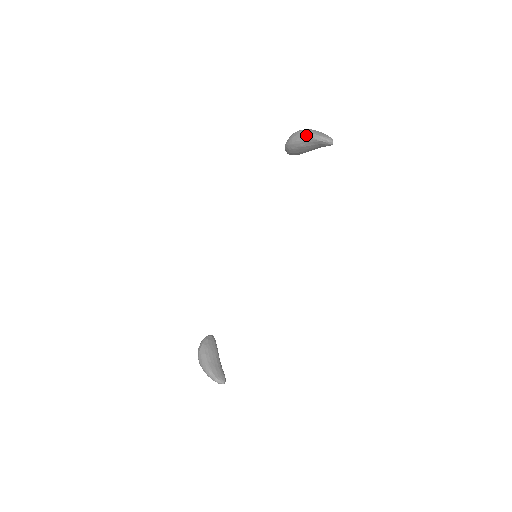
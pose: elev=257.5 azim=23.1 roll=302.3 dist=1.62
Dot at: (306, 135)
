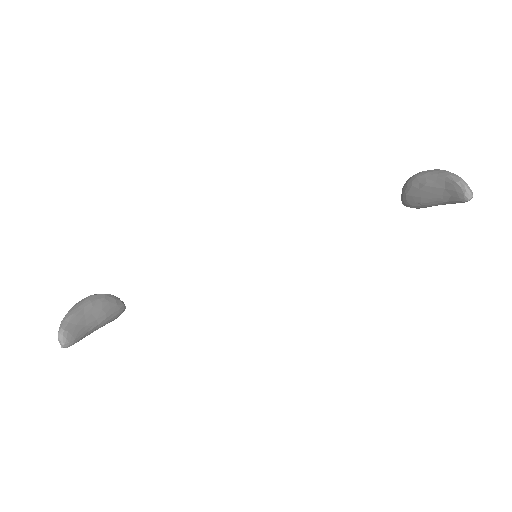
Dot at: (444, 171)
